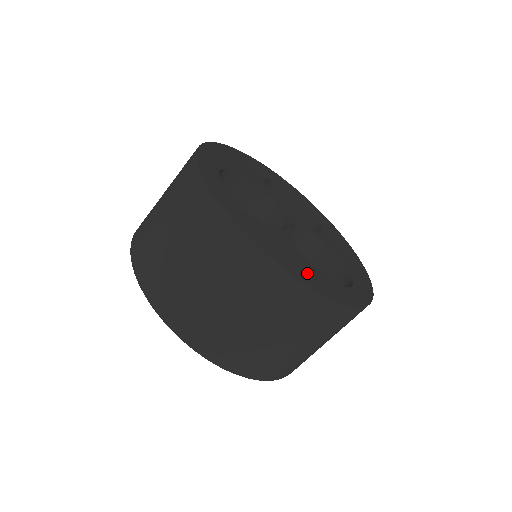
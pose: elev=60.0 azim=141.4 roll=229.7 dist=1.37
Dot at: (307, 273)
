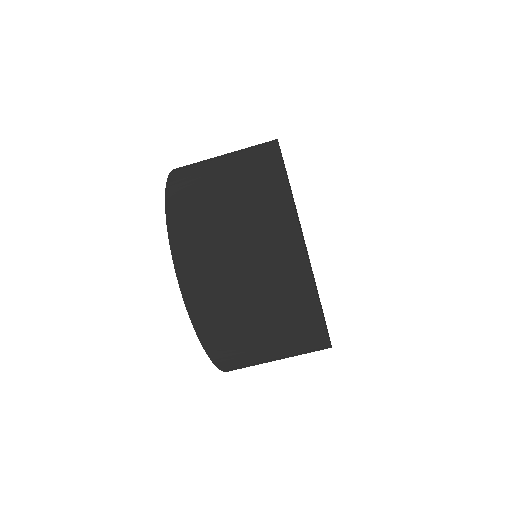
Dot at: occluded
